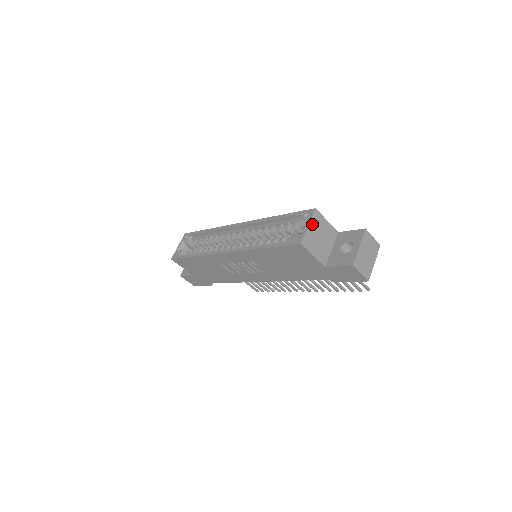
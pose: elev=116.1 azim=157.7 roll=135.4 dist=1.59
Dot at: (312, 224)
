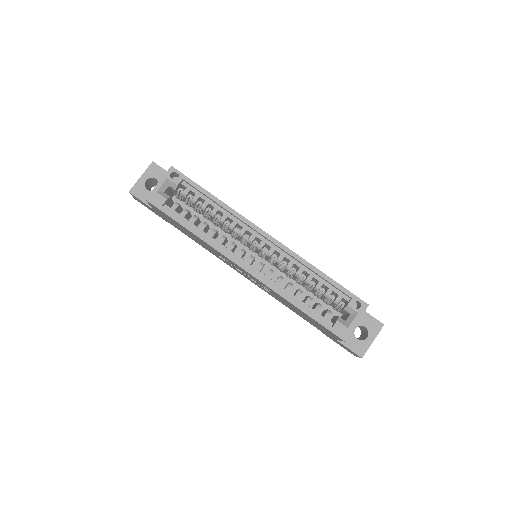
Dot at: (358, 319)
